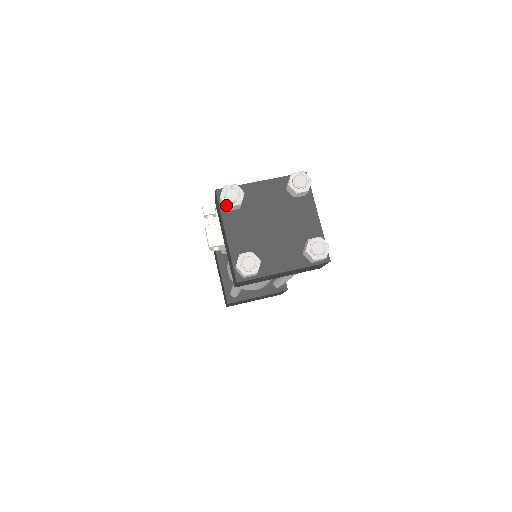
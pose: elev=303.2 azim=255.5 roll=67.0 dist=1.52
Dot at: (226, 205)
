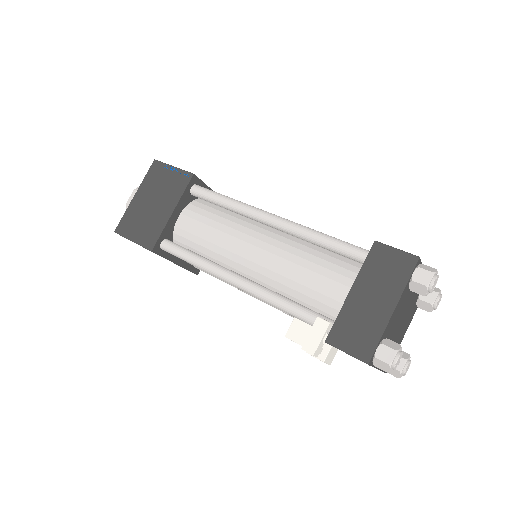
Dot at: occluded
